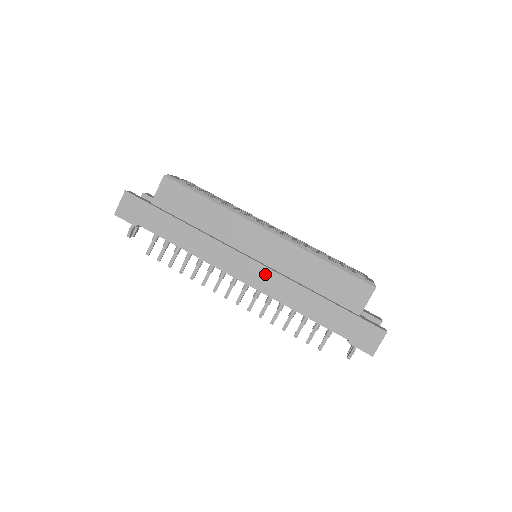
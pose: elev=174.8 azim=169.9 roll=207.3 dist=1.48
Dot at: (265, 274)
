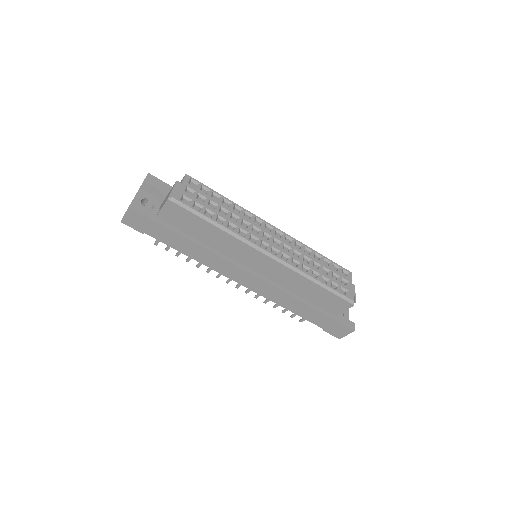
Dot at: (263, 285)
